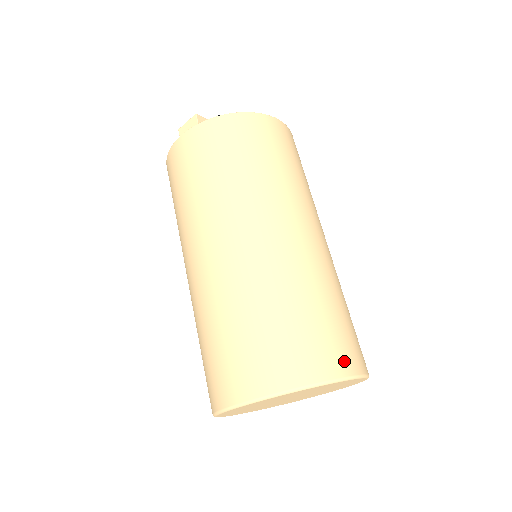
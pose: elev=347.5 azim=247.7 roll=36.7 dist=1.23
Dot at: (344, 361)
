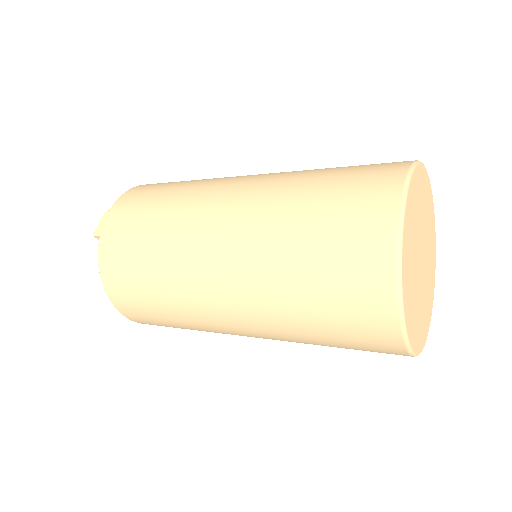
Dot at: occluded
